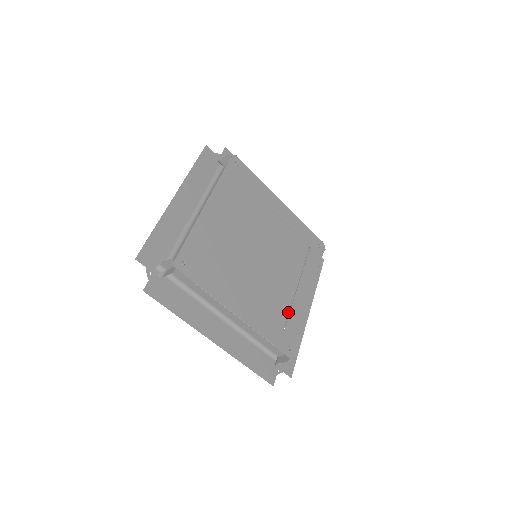
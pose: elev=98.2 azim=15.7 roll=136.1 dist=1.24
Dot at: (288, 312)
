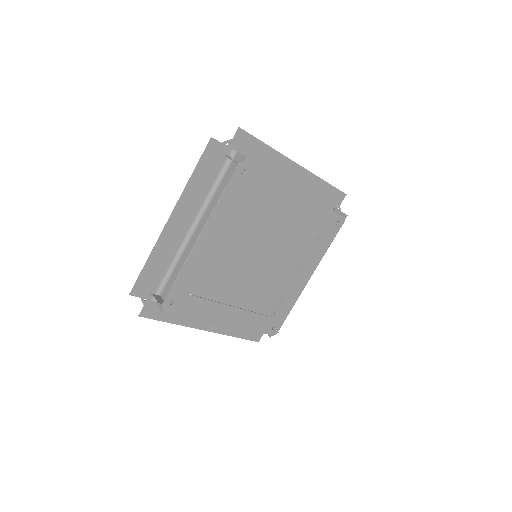
Dot at: (280, 300)
